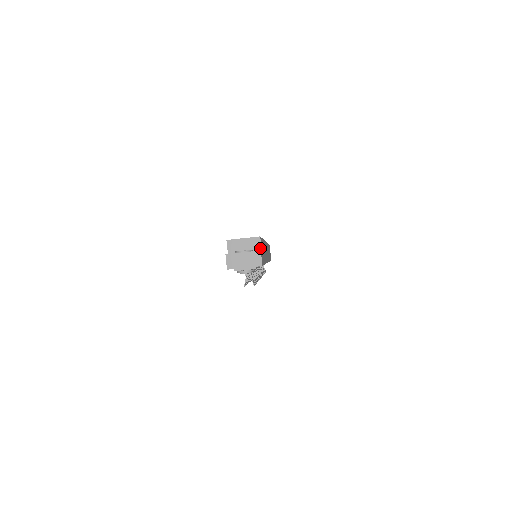
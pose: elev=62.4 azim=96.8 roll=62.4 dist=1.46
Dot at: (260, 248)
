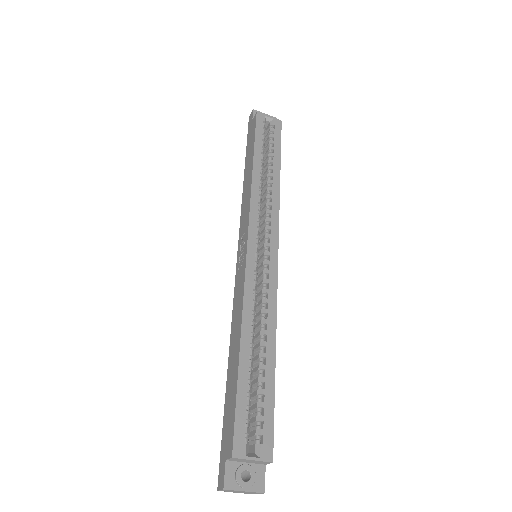
Dot at: (265, 464)
